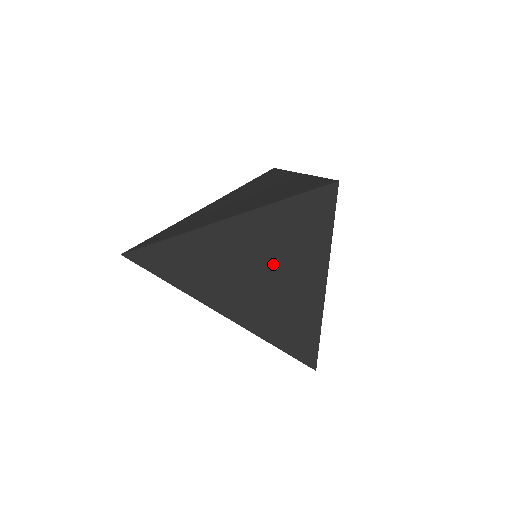
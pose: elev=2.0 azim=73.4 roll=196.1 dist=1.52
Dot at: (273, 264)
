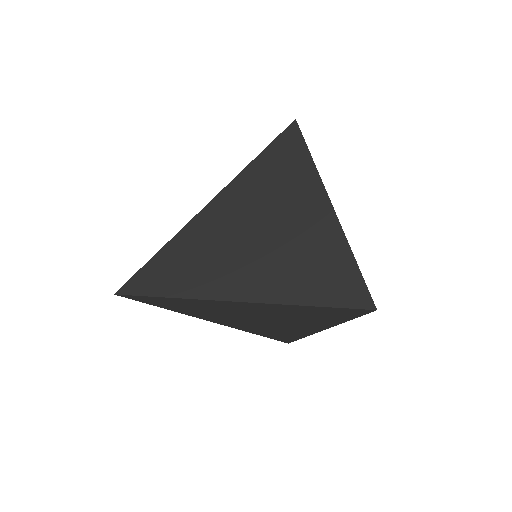
Dot at: (281, 320)
